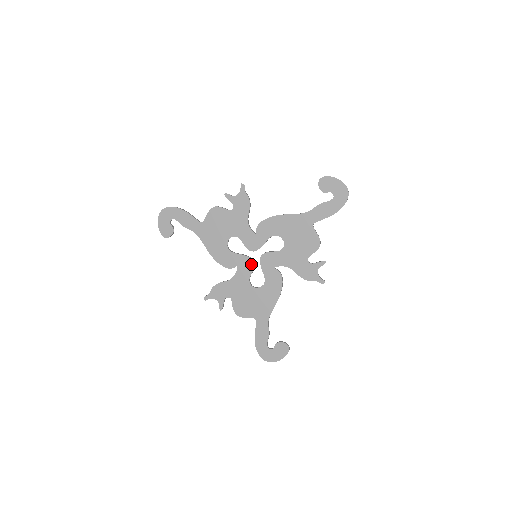
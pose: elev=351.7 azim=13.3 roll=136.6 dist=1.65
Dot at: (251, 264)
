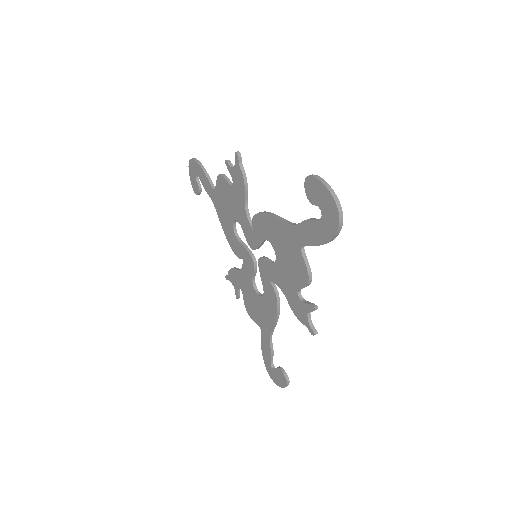
Dot at: (252, 264)
